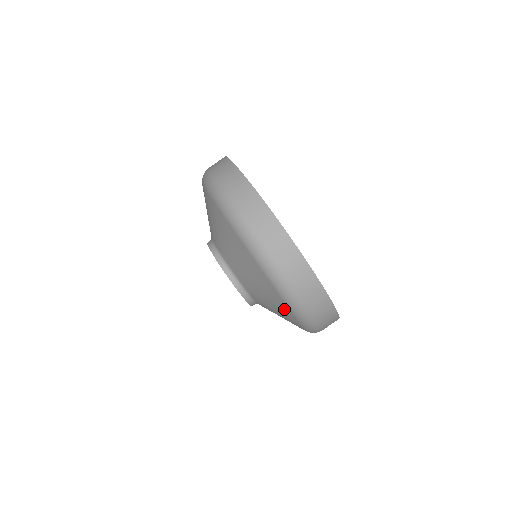
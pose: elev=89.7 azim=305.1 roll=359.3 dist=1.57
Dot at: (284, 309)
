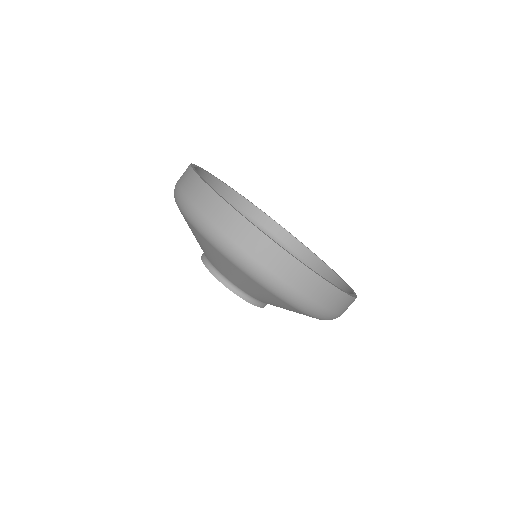
Dot at: occluded
